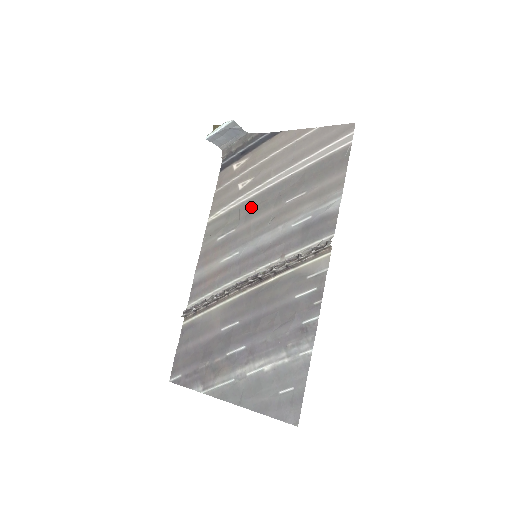
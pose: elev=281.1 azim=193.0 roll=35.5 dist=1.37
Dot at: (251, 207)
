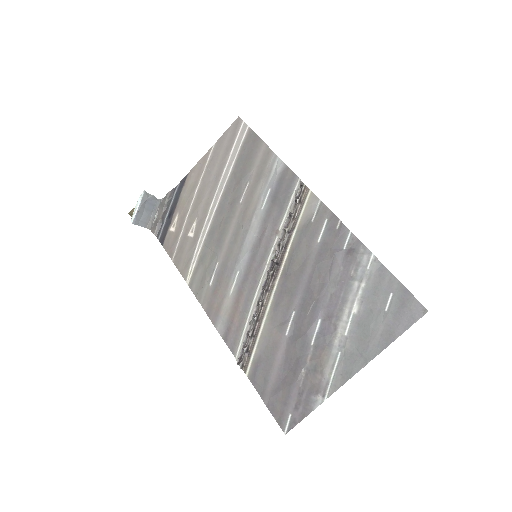
Dot at: (215, 235)
